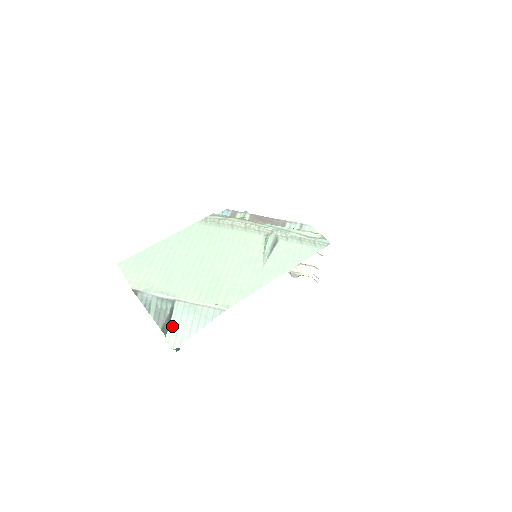
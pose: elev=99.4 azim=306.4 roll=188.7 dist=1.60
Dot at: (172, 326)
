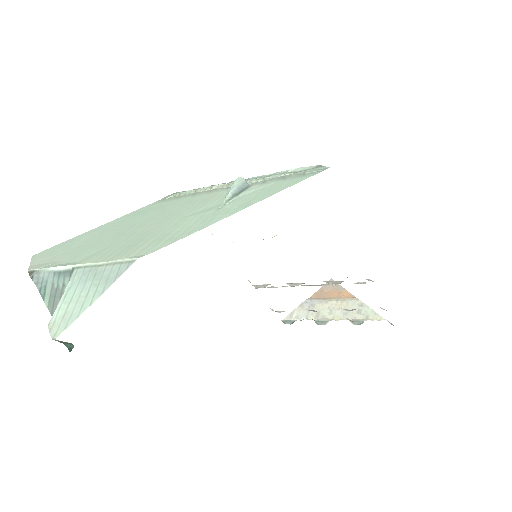
Dot at: (61, 305)
